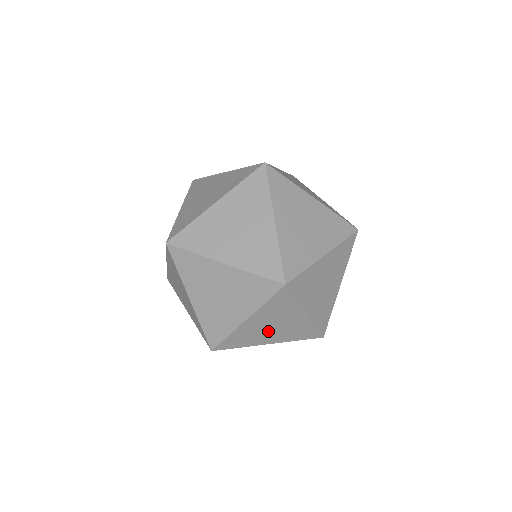
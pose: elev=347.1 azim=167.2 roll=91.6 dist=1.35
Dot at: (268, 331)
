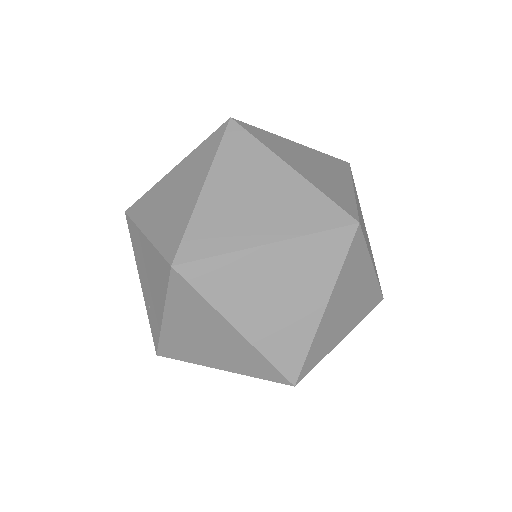
Dot at: occluded
